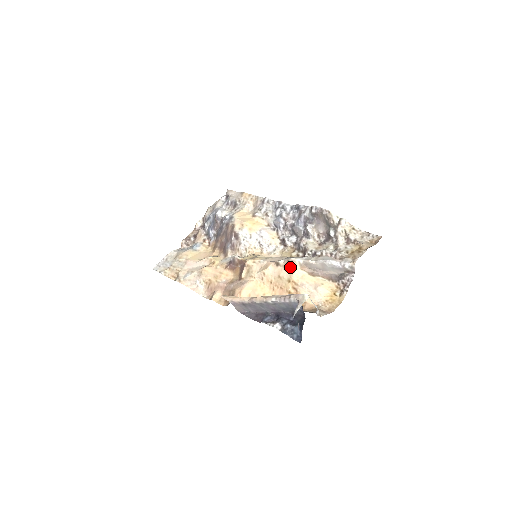
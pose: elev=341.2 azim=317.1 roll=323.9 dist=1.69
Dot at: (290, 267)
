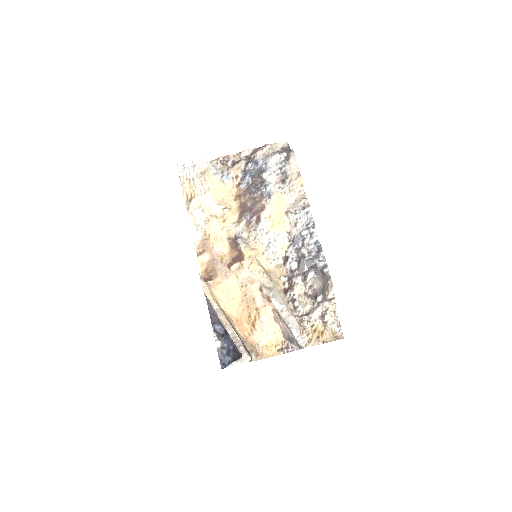
Dot at: (267, 301)
